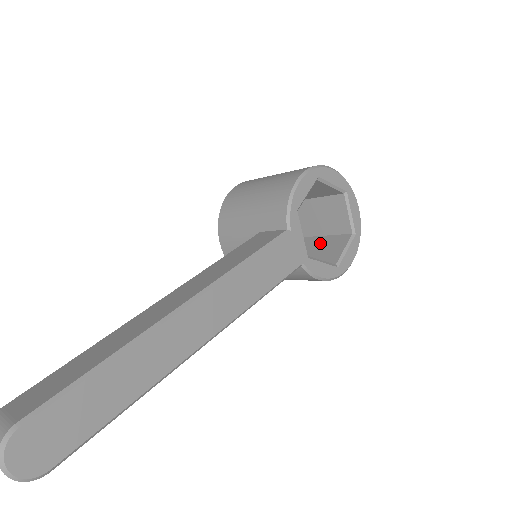
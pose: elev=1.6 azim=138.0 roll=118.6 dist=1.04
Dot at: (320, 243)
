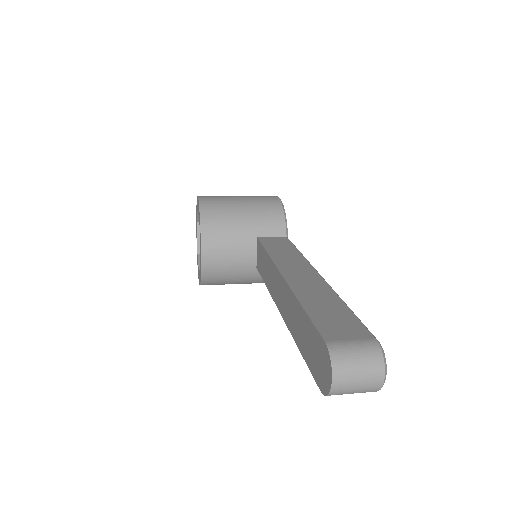
Dot at: occluded
